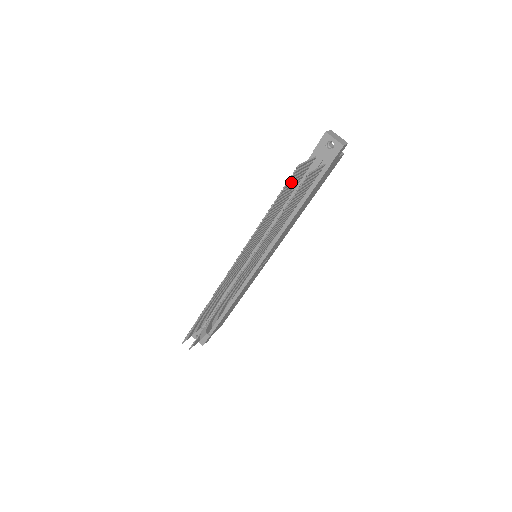
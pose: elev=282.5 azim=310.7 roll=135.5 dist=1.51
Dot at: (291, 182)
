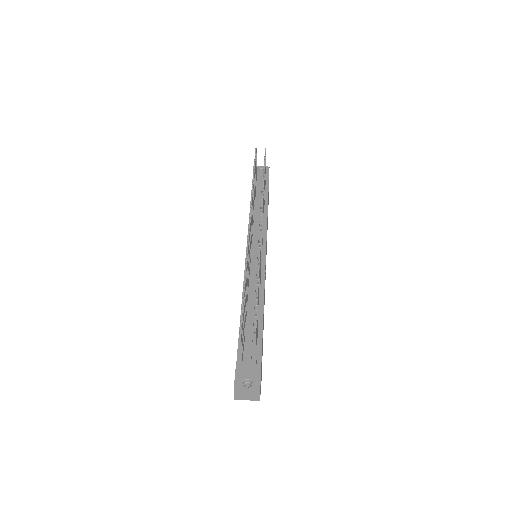
Dot at: occluded
